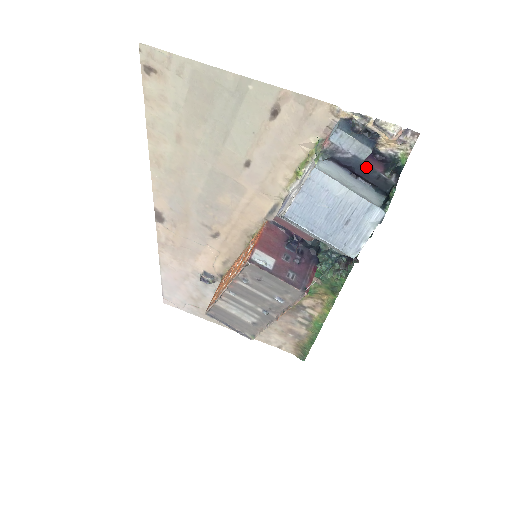
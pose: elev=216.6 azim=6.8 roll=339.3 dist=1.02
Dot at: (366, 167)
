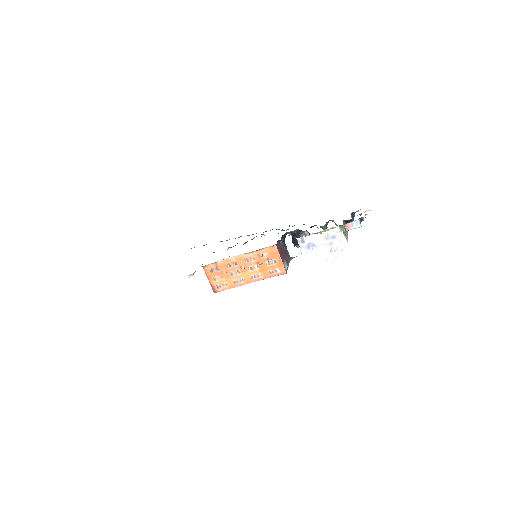
Dot at: occluded
